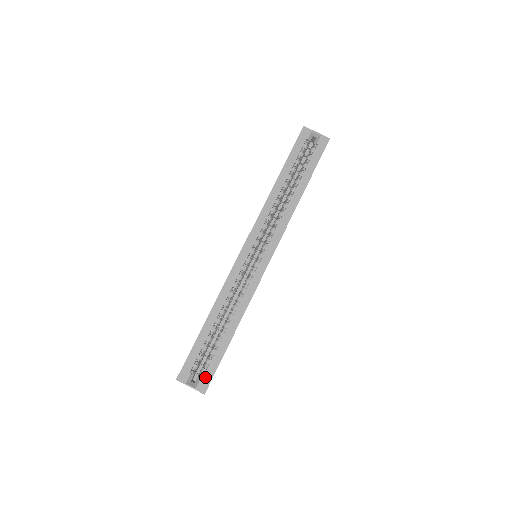
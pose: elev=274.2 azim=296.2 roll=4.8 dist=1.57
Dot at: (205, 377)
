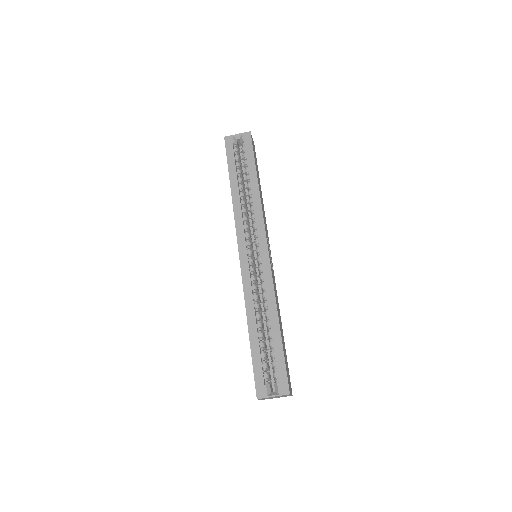
Dot at: (280, 379)
